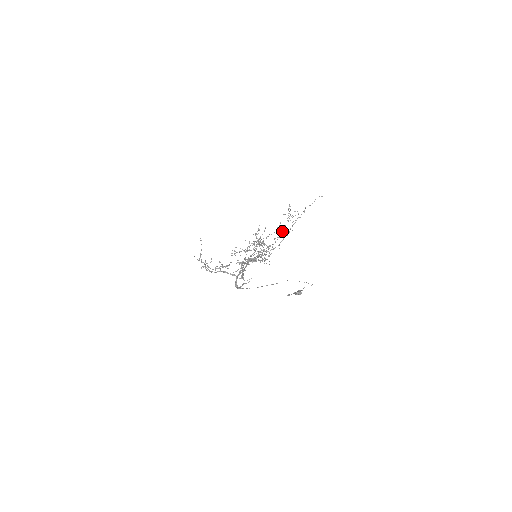
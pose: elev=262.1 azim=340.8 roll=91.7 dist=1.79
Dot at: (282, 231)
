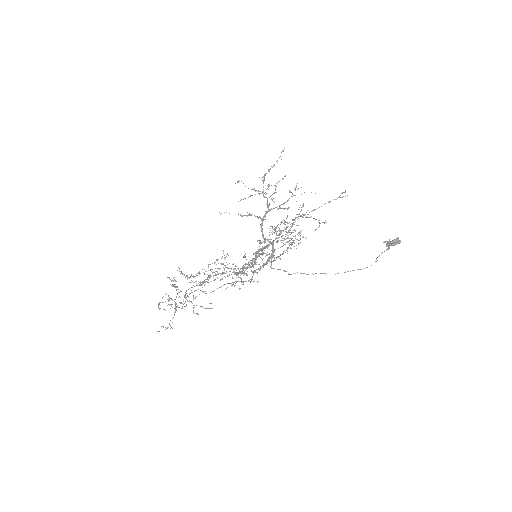
Dot at: (244, 271)
